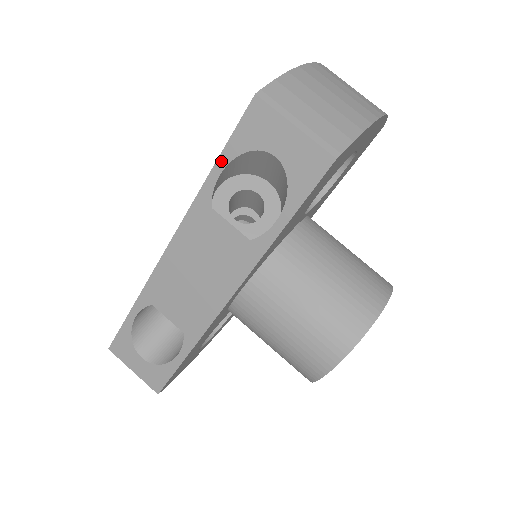
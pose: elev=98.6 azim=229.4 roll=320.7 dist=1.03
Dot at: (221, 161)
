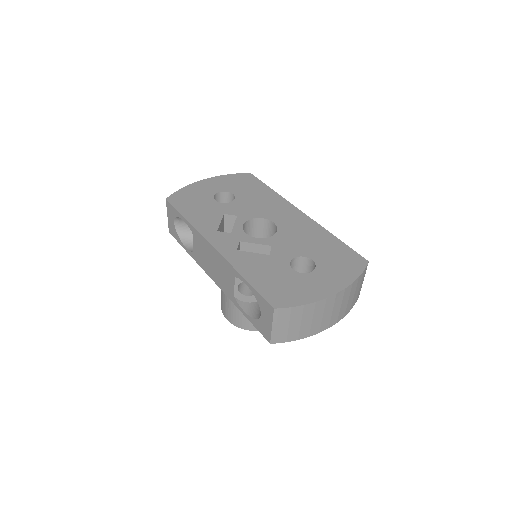
Dot at: (250, 286)
